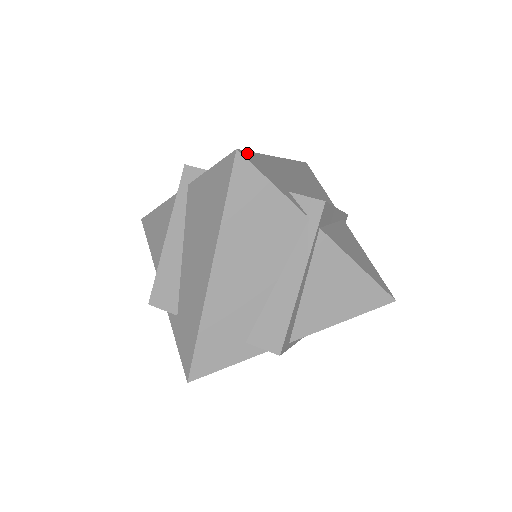
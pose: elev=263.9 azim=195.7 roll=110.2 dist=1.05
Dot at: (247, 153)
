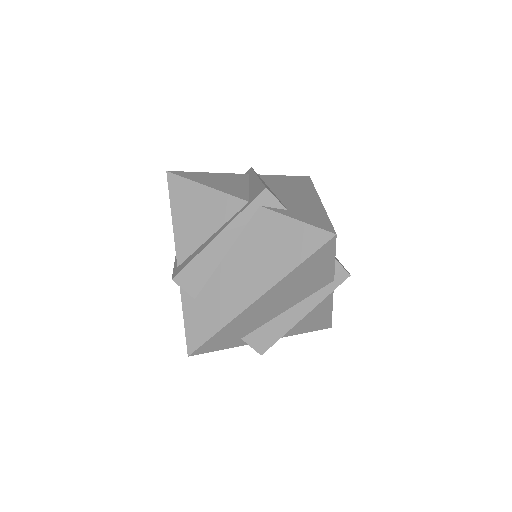
Dot at: (334, 230)
